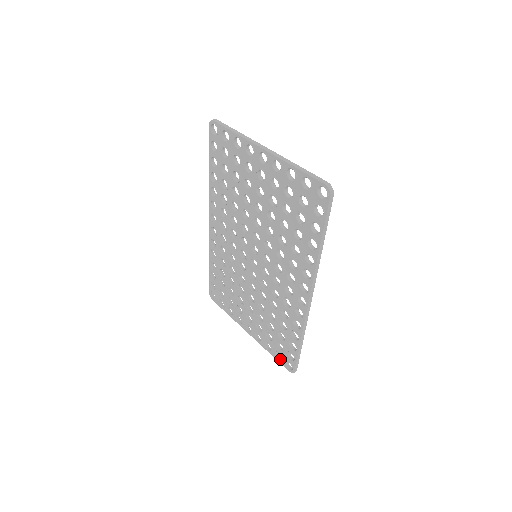
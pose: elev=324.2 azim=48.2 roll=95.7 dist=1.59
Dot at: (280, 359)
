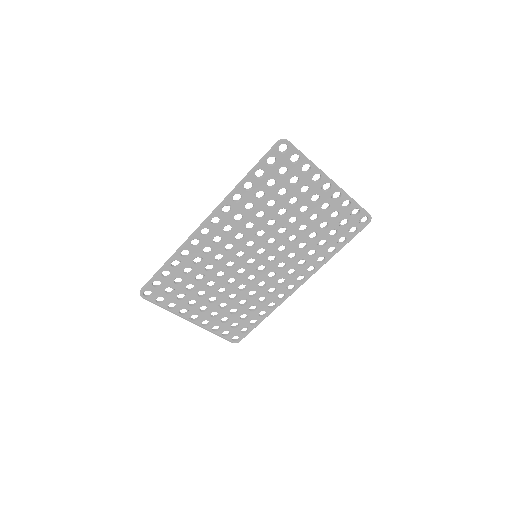
Dot at: (225, 336)
